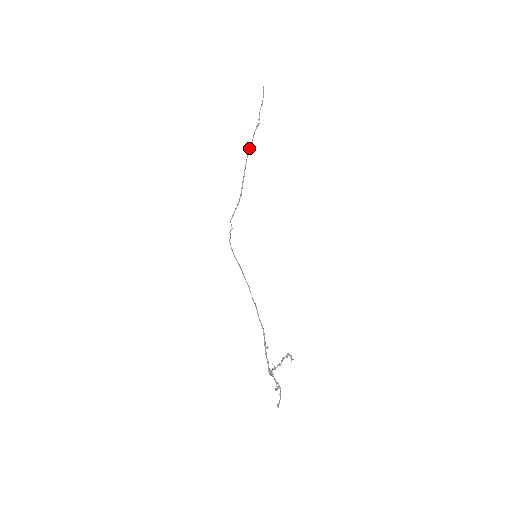
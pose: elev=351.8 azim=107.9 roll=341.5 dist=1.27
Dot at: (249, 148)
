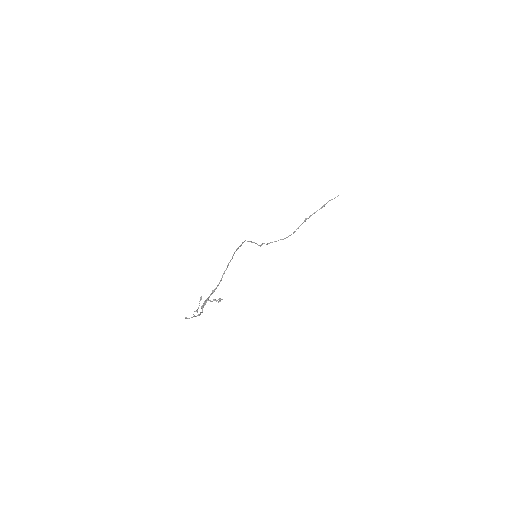
Dot at: (306, 218)
